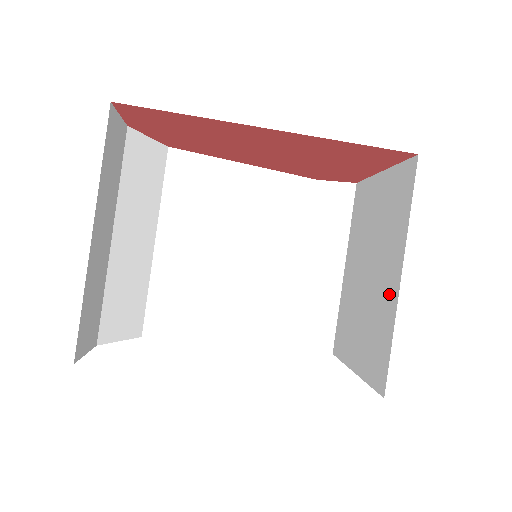
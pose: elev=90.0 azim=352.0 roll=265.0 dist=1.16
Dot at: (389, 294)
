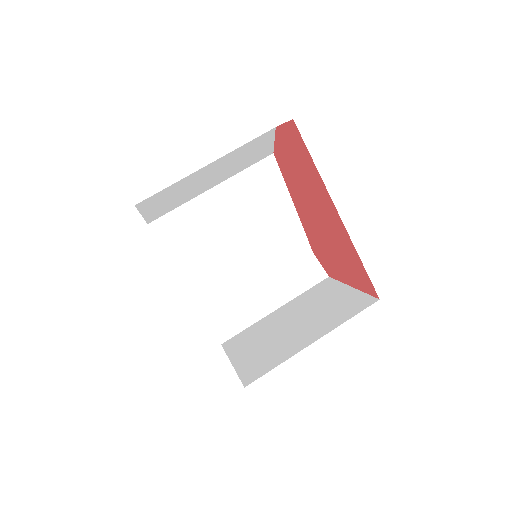
Dot at: (298, 344)
